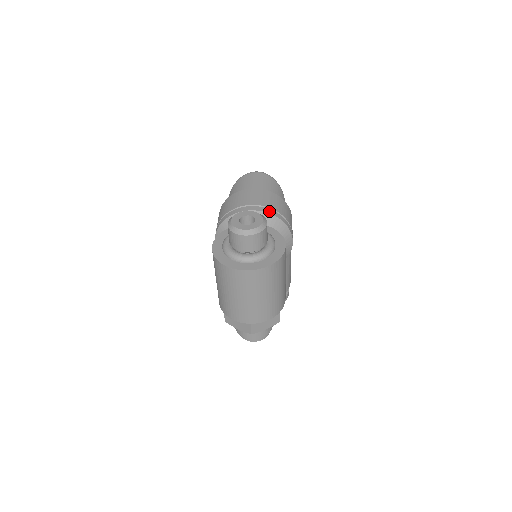
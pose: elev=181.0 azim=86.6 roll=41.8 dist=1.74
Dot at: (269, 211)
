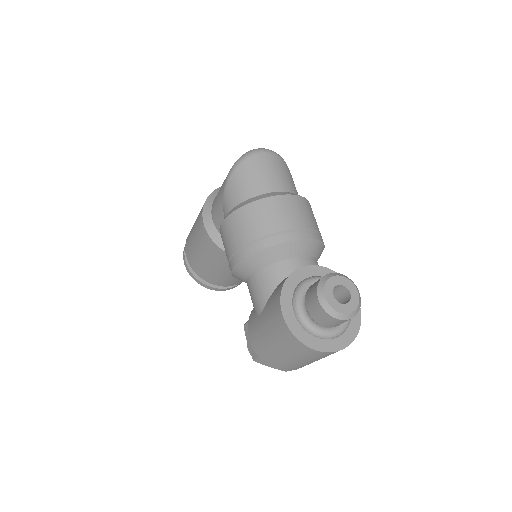
Dot at: (314, 236)
